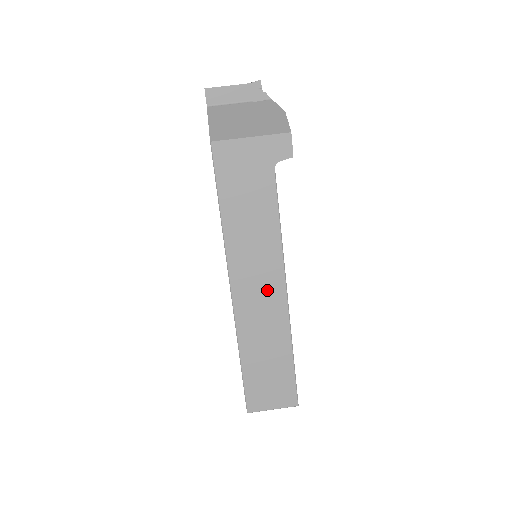
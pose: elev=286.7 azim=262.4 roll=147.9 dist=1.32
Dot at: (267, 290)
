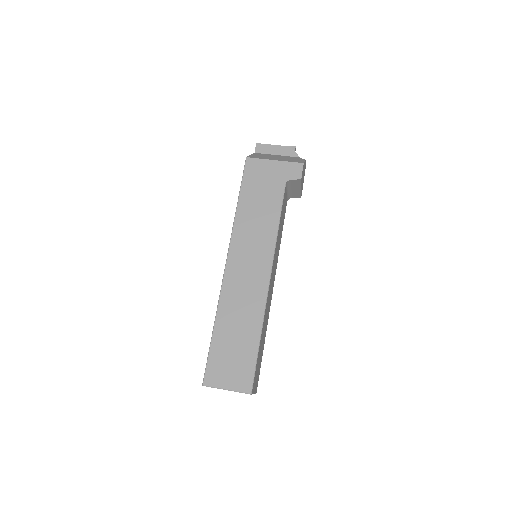
Dot at: (254, 272)
